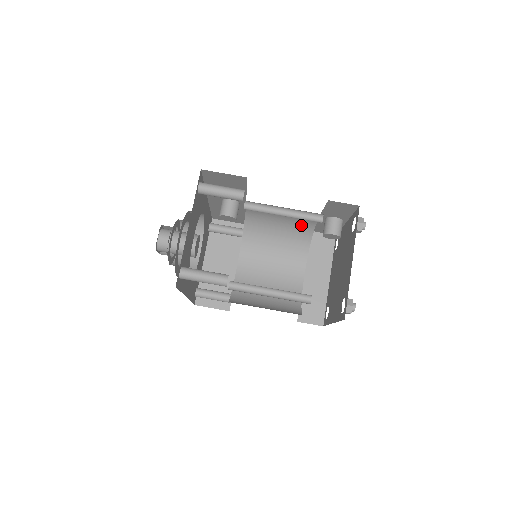
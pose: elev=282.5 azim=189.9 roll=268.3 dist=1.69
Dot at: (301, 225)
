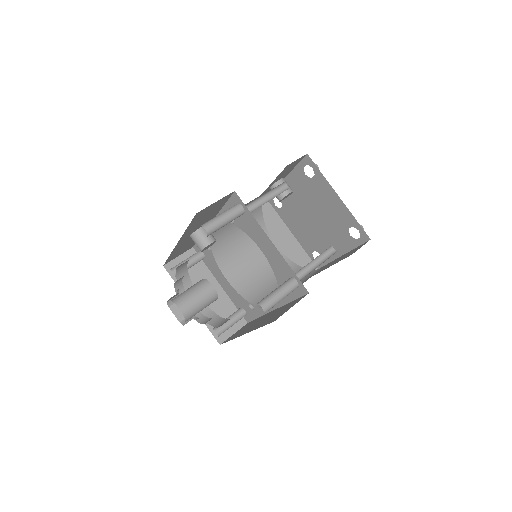
Dot at: occluded
